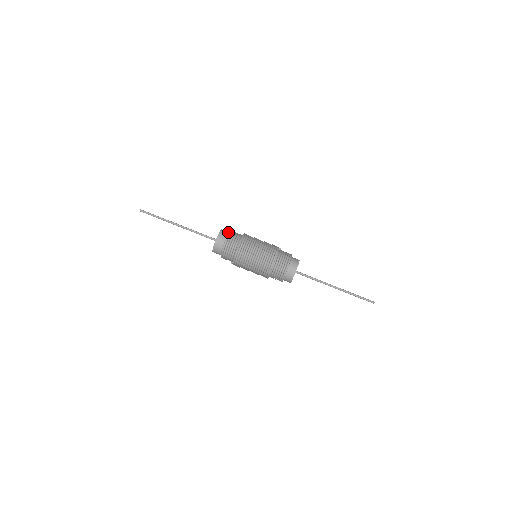
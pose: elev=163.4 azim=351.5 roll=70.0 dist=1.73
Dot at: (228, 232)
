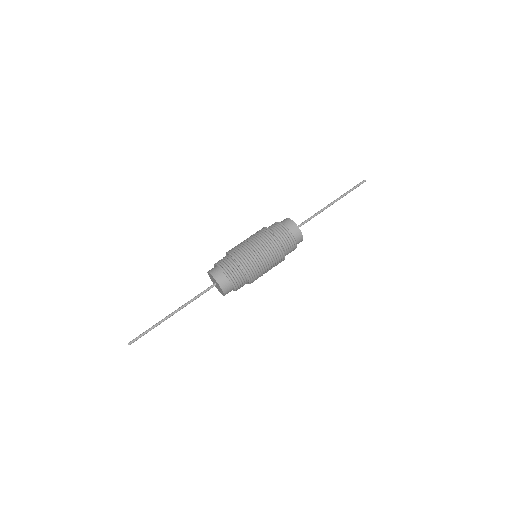
Dot at: (221, 272)
